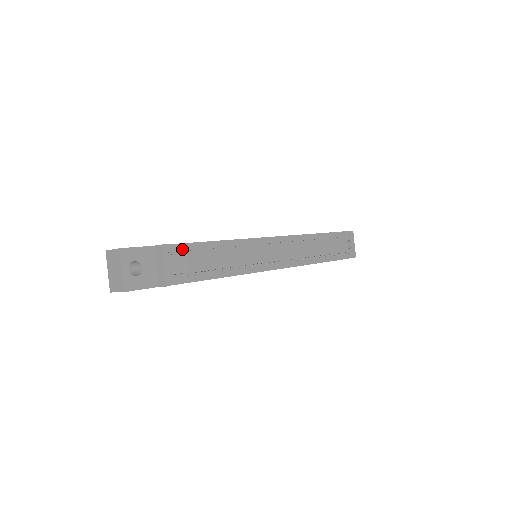
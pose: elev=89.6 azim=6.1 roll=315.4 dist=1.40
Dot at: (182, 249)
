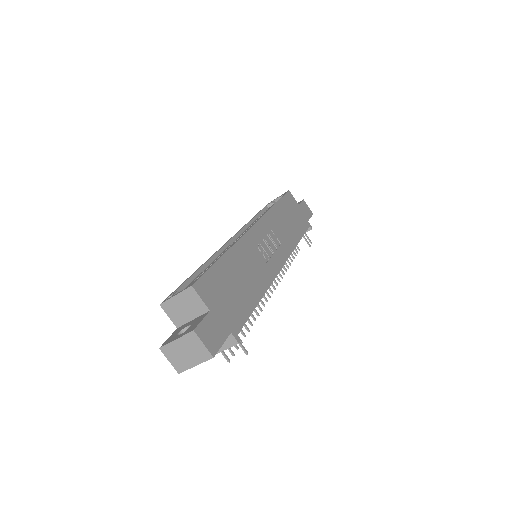
Dot at: occluded
